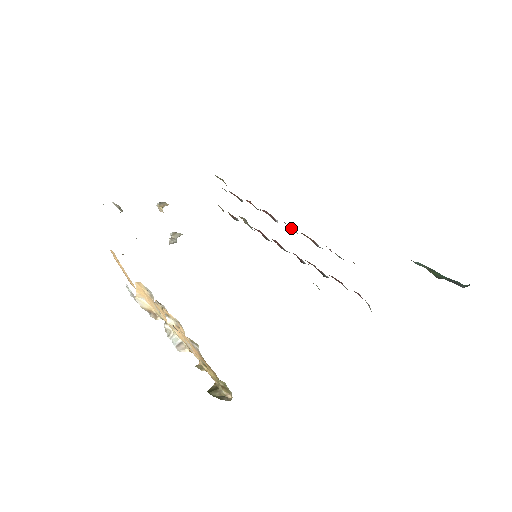
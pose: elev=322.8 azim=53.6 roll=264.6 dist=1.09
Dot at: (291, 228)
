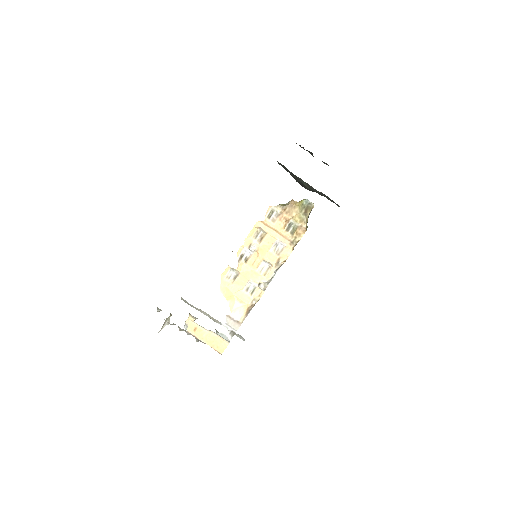
Dot at: occluded
